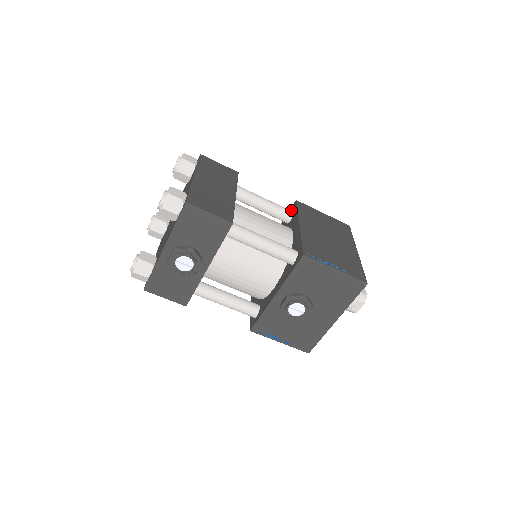
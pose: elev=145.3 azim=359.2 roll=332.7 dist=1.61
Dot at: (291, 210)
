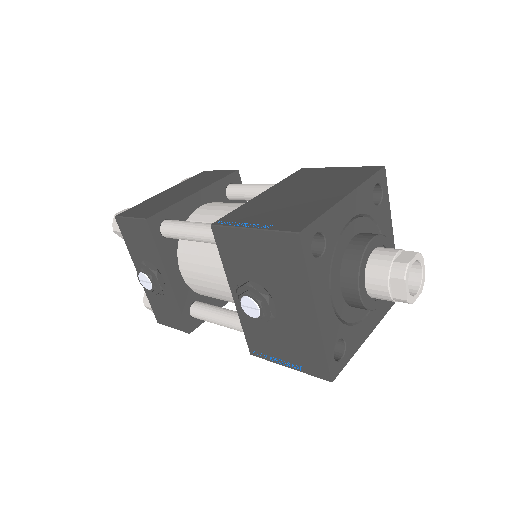
Dot at: occluded
